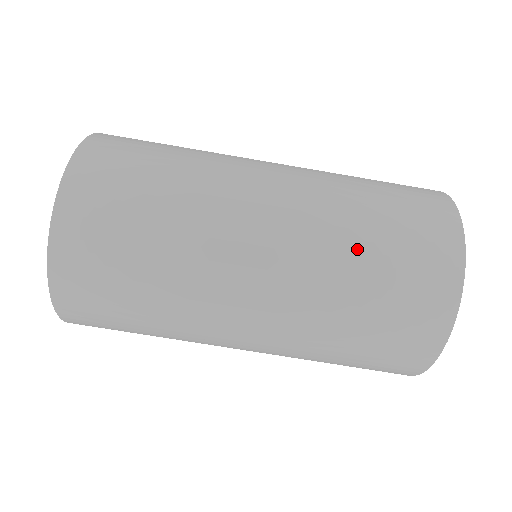
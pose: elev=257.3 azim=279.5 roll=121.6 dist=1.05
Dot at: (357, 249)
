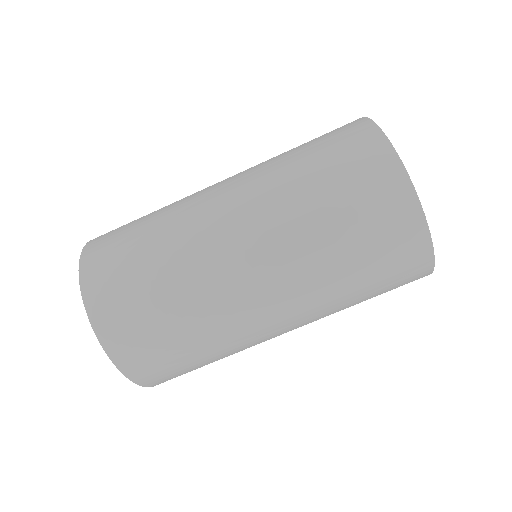
Dot at: (341, 277)
